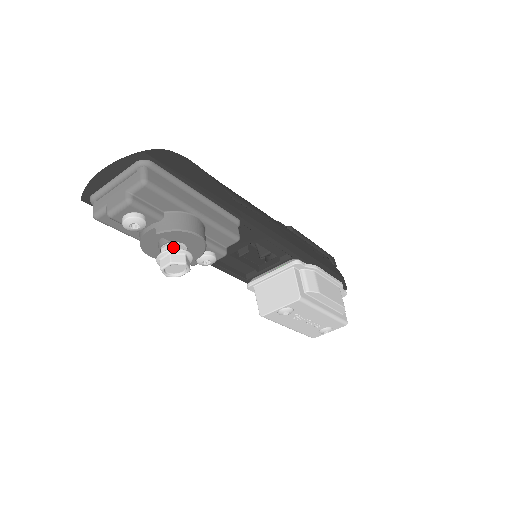
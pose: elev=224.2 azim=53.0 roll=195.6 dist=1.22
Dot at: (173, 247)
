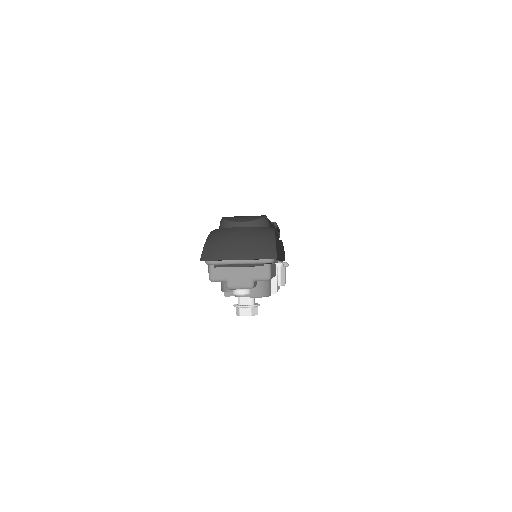
Dot at: (252, 301)
